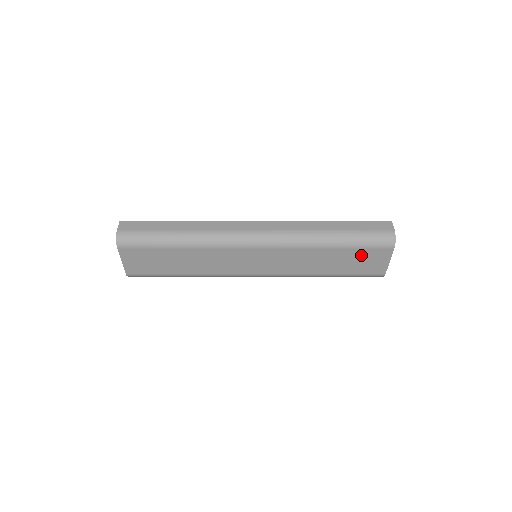
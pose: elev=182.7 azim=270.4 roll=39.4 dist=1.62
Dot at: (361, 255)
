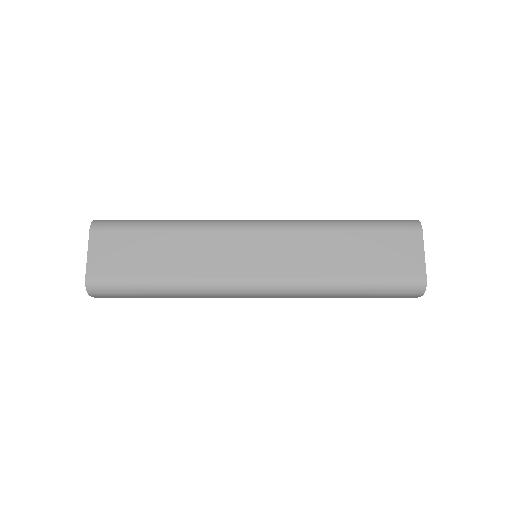
Dot at: (385, 242)
